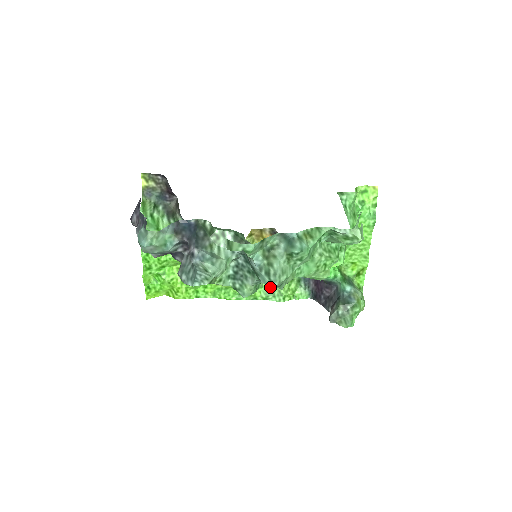
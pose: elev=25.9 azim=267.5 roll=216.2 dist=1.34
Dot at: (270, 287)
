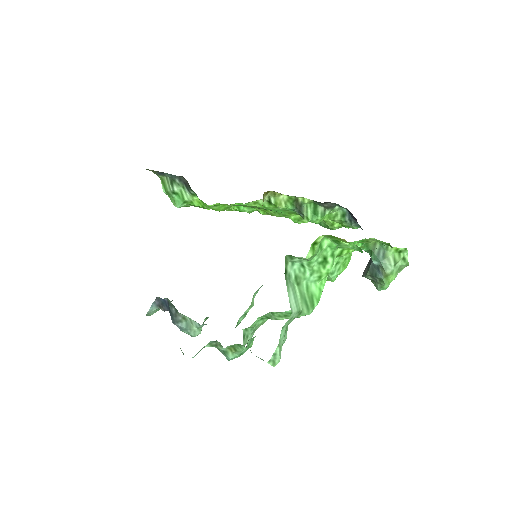
Dot at: occluded
